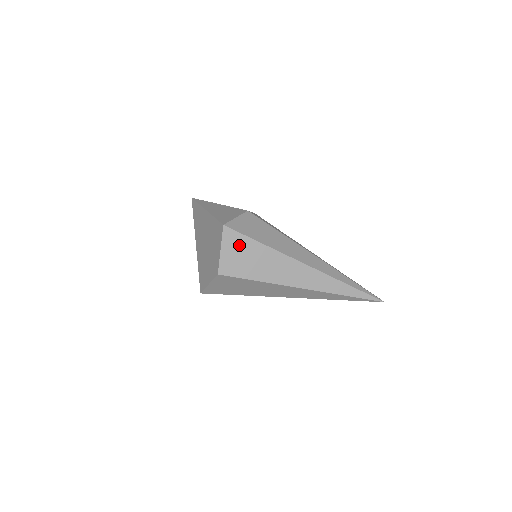
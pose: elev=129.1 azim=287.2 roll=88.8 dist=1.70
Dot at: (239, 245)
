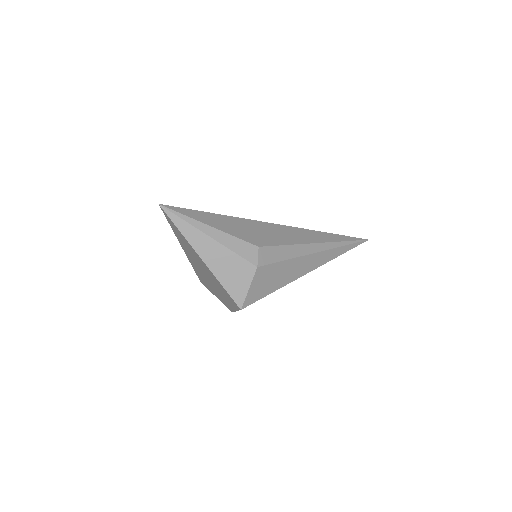
Dot at: occluded
